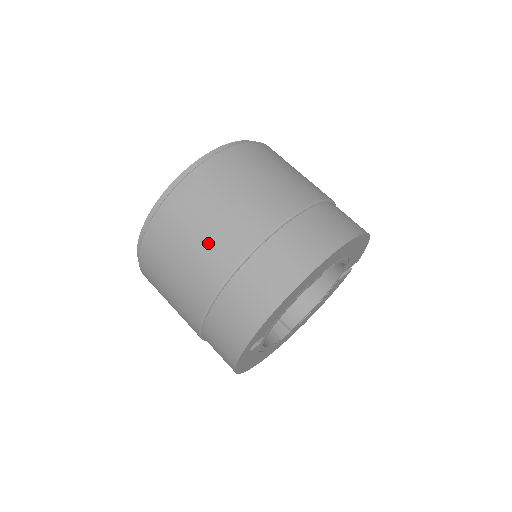
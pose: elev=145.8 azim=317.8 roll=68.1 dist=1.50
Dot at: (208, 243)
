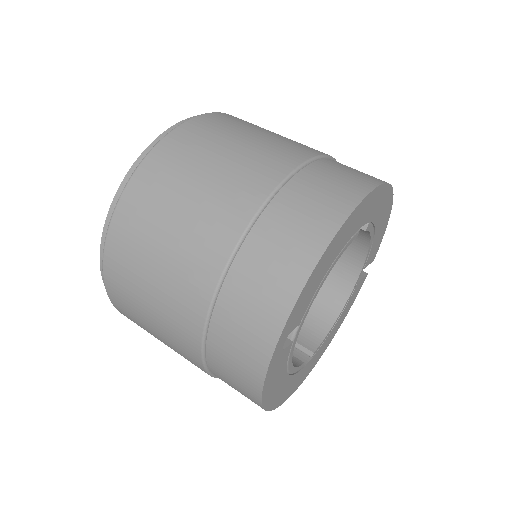
Dot at: (208, 197)
